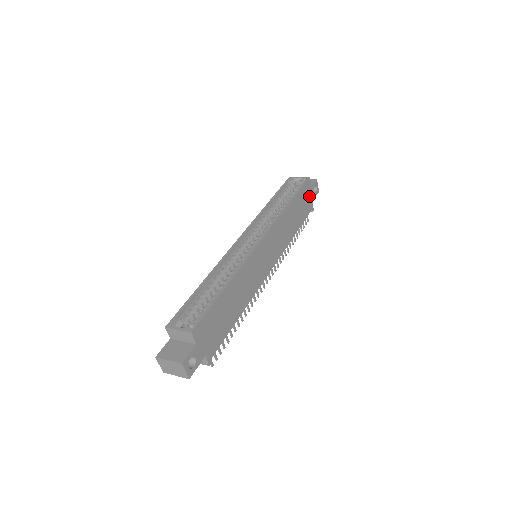
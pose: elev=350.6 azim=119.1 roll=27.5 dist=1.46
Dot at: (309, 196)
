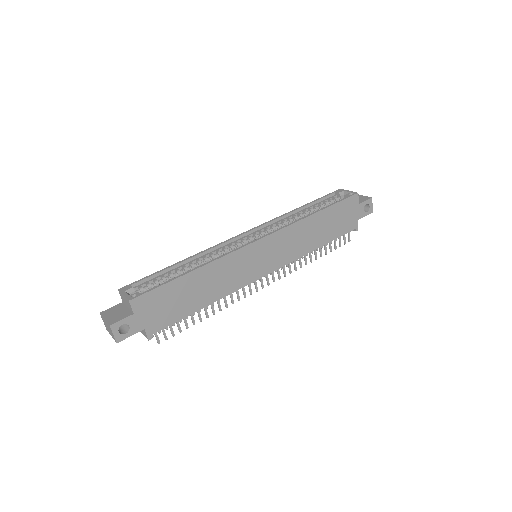
Dot at: (353, 213)
